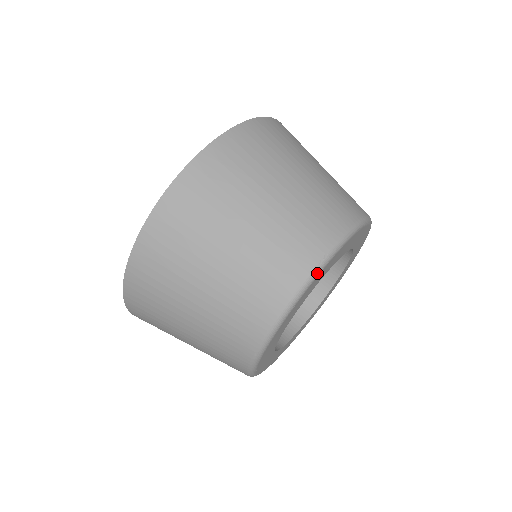
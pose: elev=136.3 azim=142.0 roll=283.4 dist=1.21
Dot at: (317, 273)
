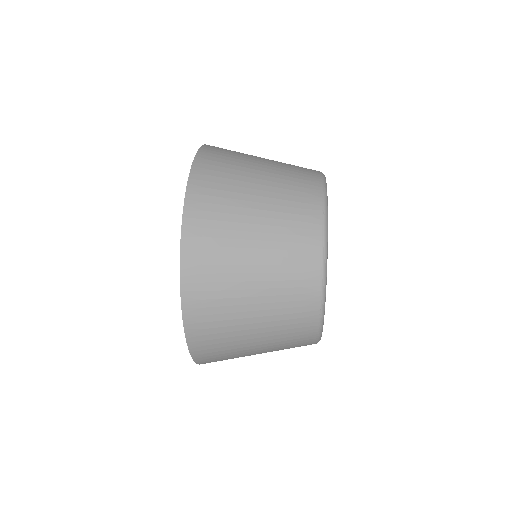
Dot at: occluded
